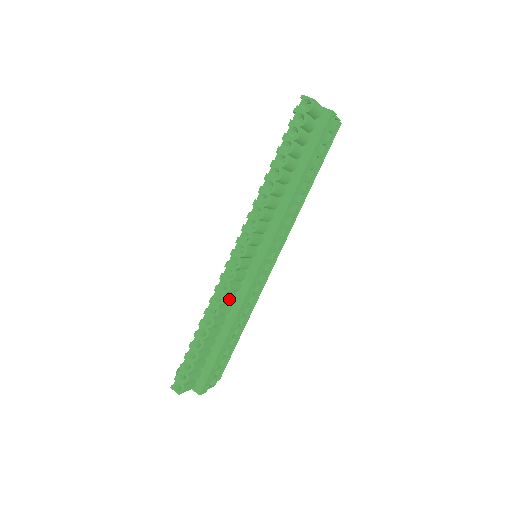
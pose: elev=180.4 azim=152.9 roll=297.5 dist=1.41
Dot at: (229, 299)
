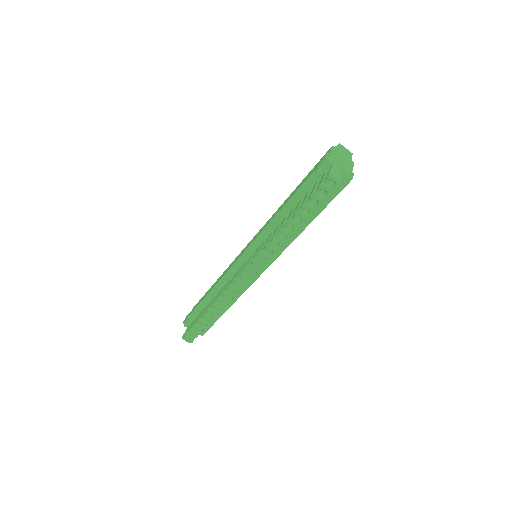
Dot at: occluded
